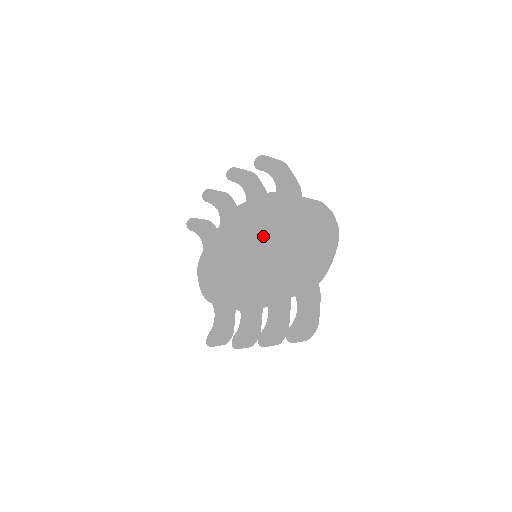
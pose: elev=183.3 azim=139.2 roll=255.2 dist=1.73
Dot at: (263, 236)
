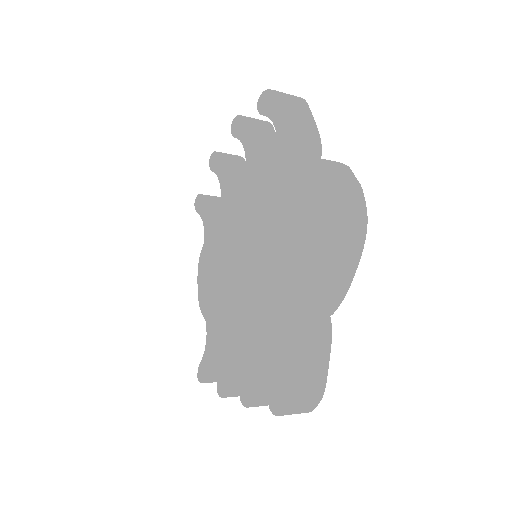
Dot at: (257, 225)
